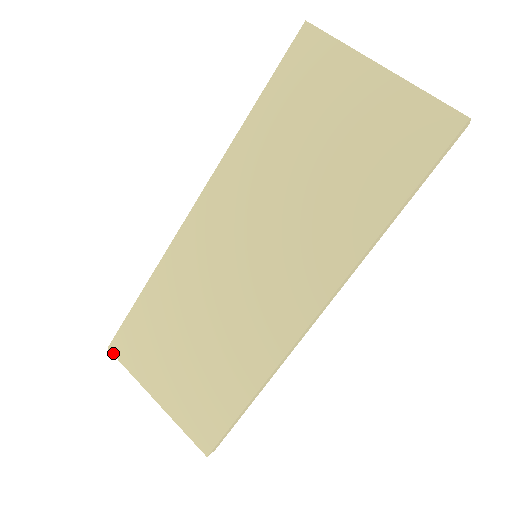
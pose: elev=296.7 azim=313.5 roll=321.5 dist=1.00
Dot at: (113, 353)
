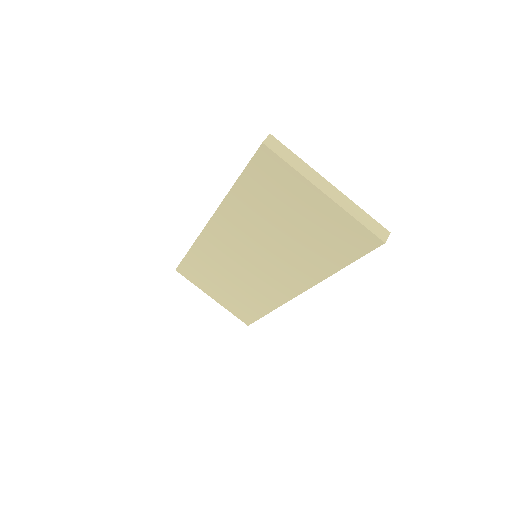
Dot at: (180, 273)
